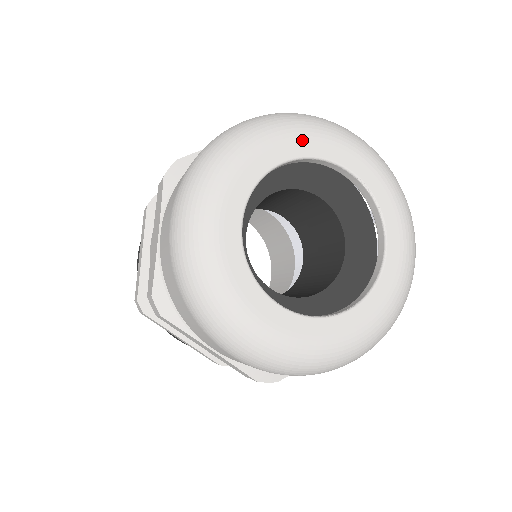
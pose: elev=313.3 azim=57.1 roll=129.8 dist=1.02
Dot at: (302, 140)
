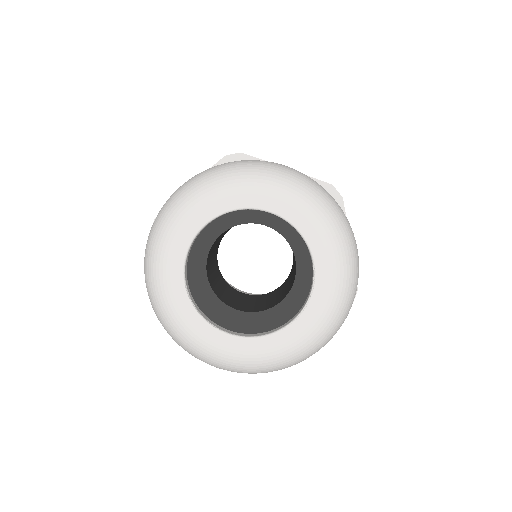
Dot at: (296, 208)
